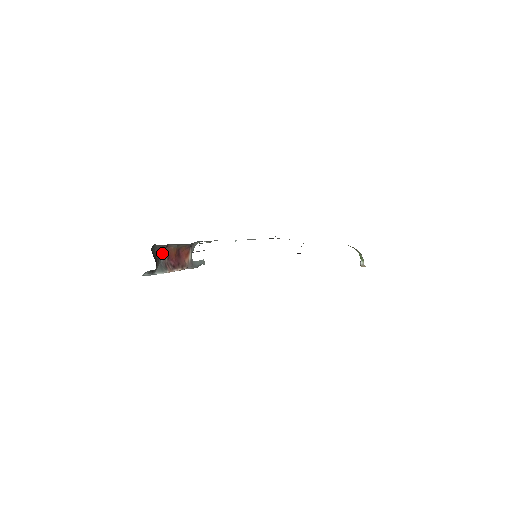
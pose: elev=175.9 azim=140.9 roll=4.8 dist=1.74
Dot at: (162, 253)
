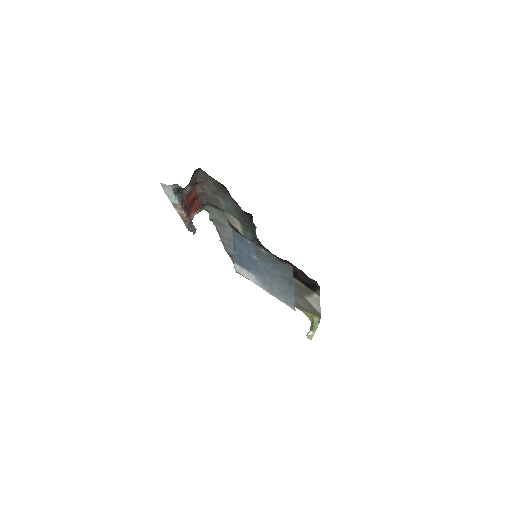
Dot at: (189, 186)
